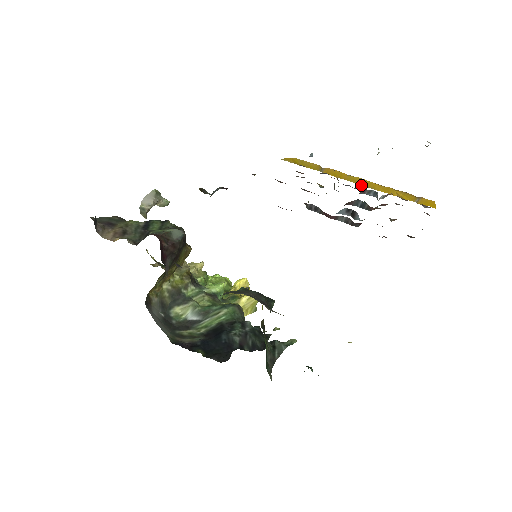
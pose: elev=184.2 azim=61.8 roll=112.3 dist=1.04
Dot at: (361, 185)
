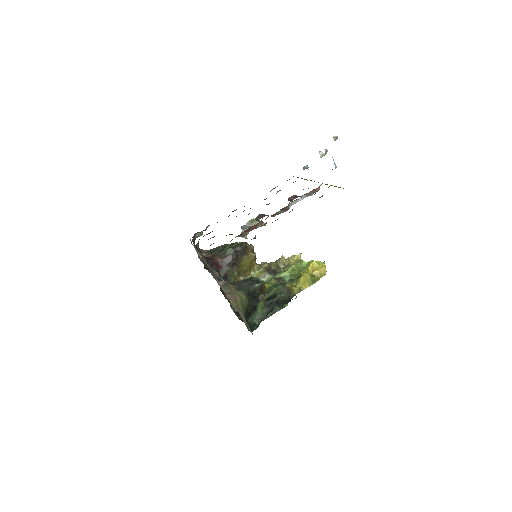
Dot at: occluded
